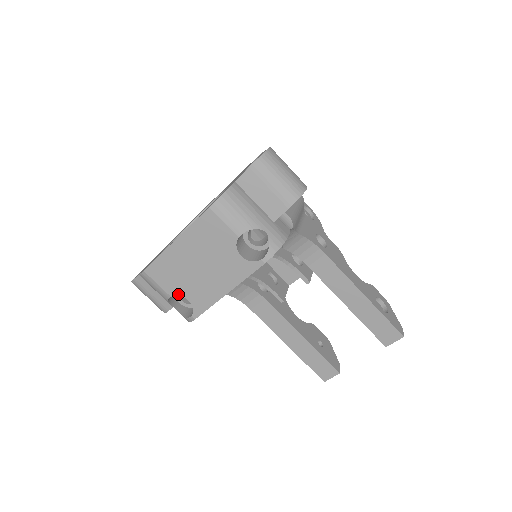
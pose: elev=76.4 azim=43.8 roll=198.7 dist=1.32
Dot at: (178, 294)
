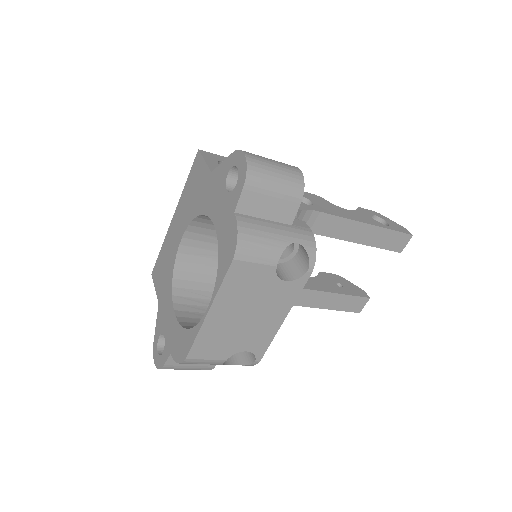
Dot at: (233, 353)
